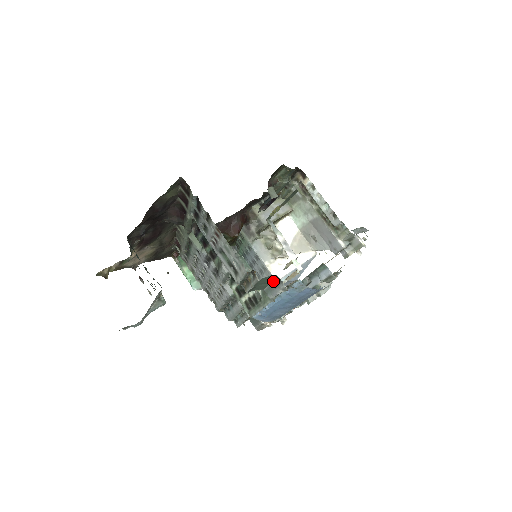
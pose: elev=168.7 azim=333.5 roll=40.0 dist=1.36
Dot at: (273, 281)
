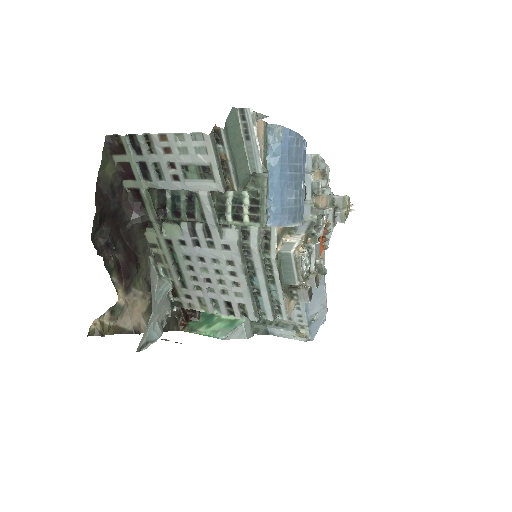
Dot at: (241, 130)
